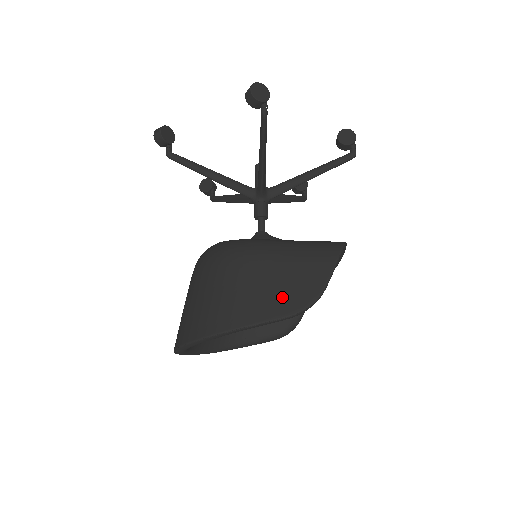
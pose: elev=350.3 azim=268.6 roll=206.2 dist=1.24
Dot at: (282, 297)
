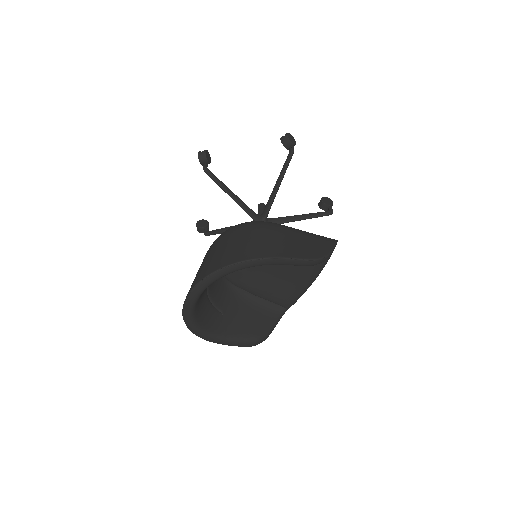
Dot at: (301, 249)
